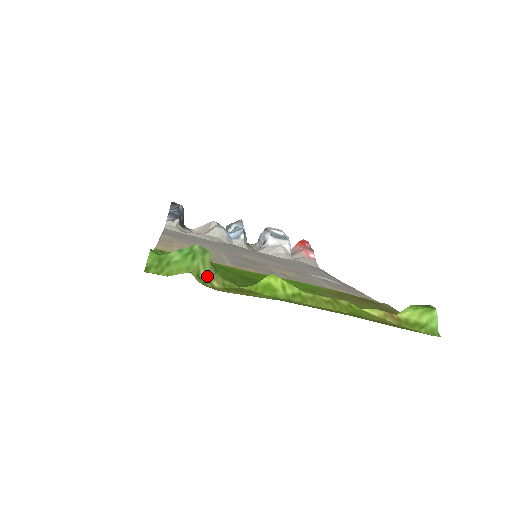
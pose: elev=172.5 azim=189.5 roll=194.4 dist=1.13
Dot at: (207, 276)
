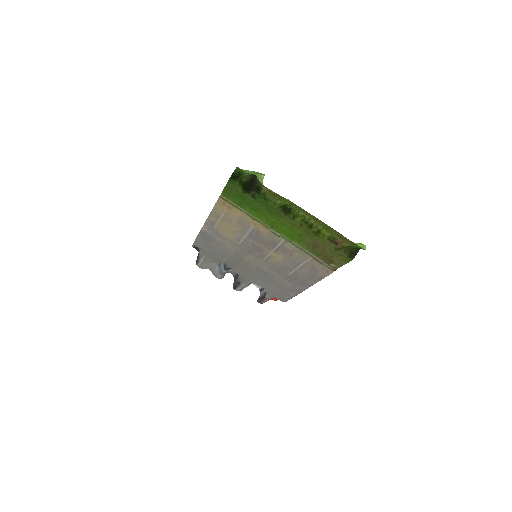
Dot at: (261, 184)
